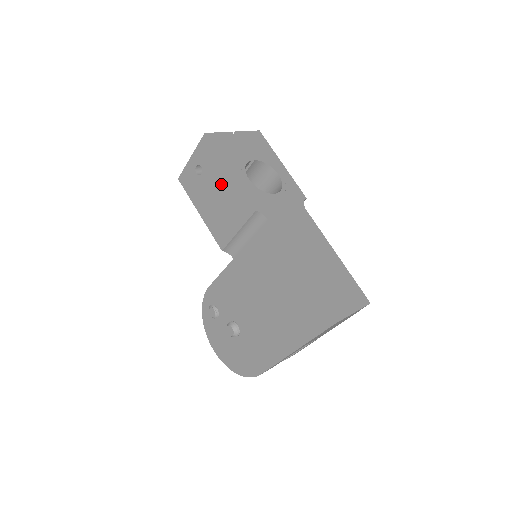
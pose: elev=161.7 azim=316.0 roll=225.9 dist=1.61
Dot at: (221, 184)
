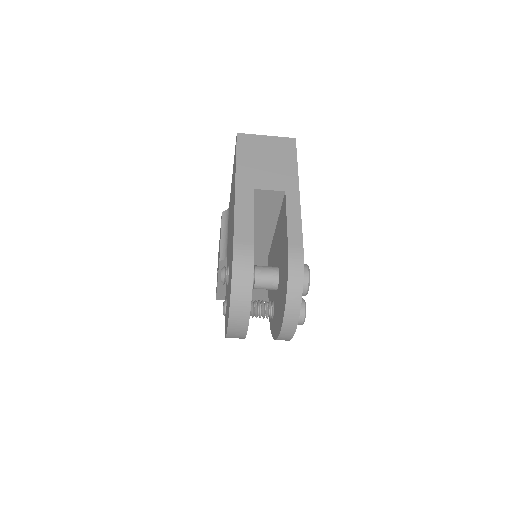
Dot at: occluded
